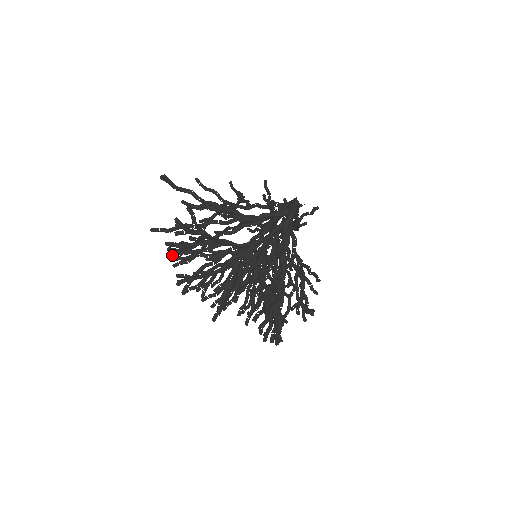
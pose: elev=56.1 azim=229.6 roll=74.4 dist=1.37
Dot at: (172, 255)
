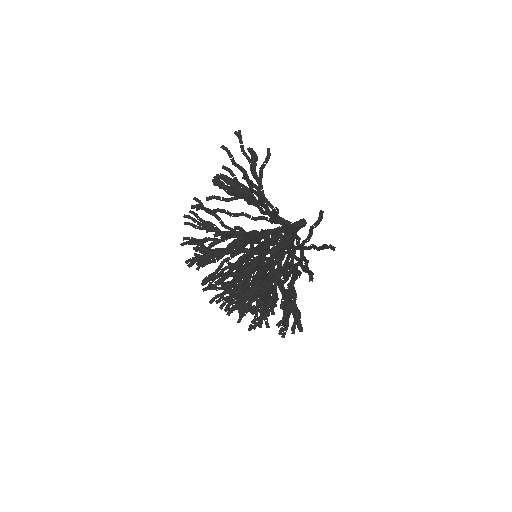
Dot at: (224, 175)
